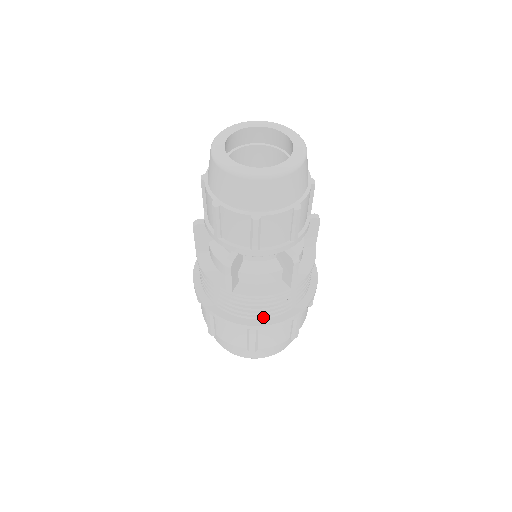
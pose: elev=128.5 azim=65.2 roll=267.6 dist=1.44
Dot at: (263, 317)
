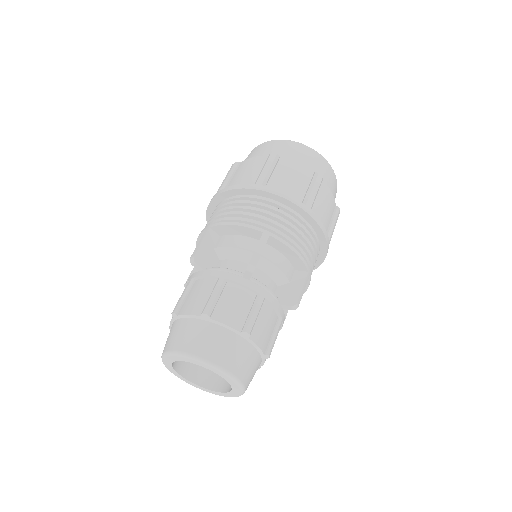
Dot at: occluded
